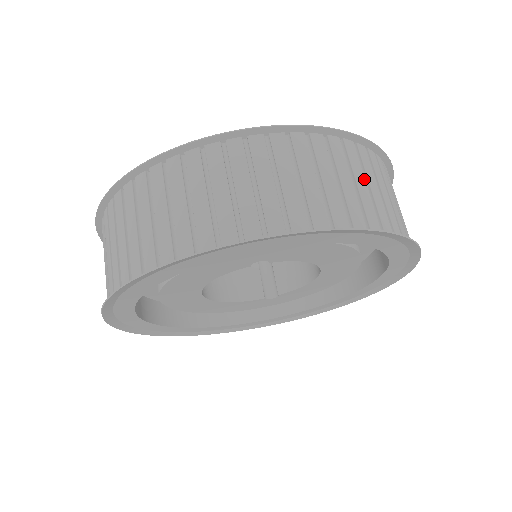
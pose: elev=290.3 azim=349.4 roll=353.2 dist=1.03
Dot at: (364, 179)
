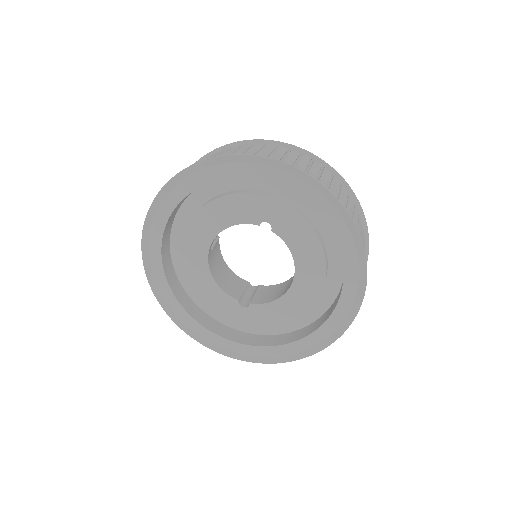
Dot at: (352, 210)
